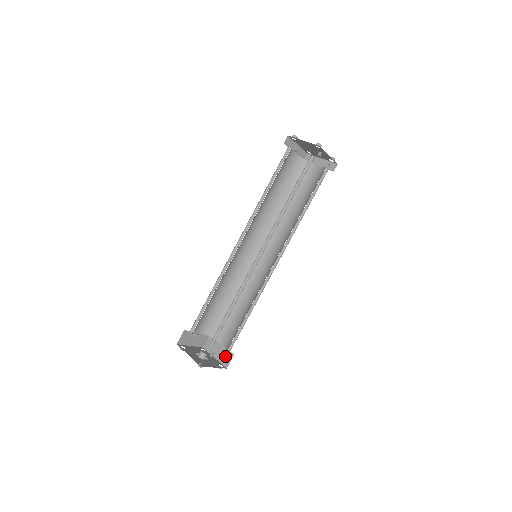
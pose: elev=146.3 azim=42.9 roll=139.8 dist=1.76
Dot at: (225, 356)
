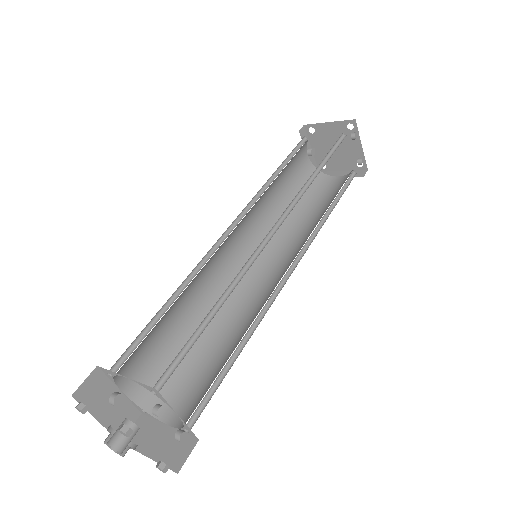
Dot at: (182, 431)
